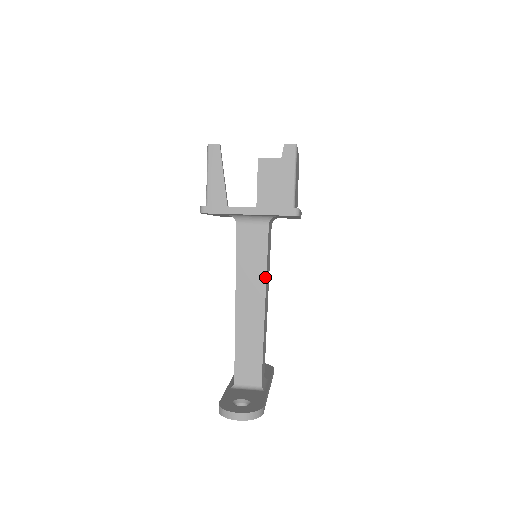
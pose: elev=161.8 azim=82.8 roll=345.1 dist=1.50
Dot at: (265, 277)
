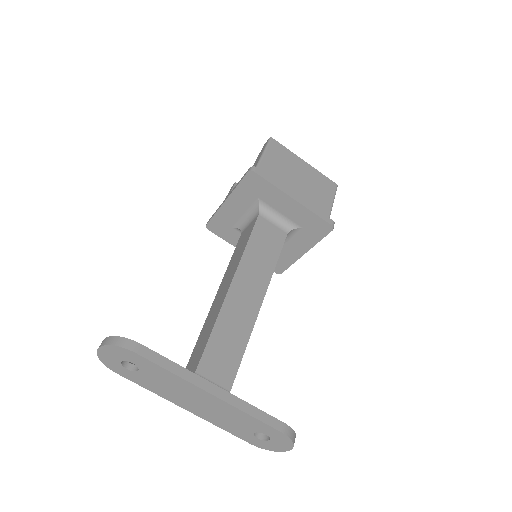
Dot at: (241, 256)
